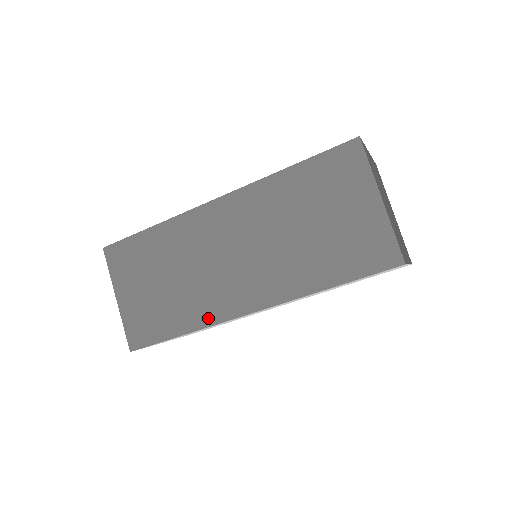
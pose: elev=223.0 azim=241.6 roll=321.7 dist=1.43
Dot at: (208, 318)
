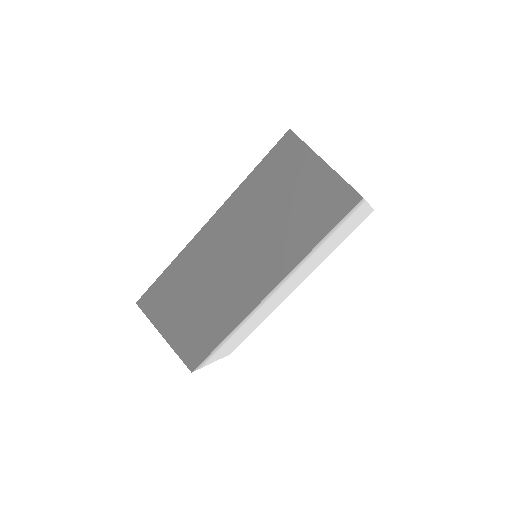
Dot at: (241, 312)
